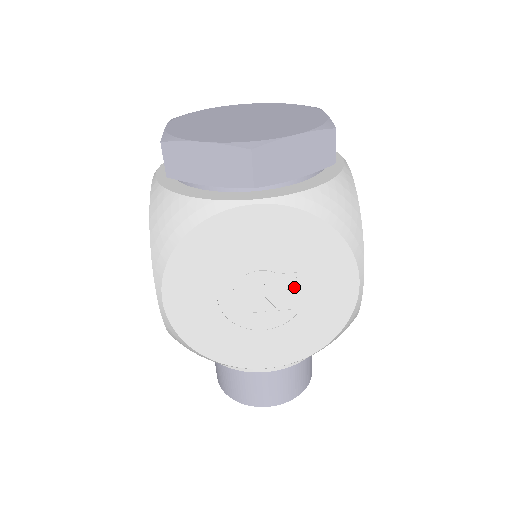
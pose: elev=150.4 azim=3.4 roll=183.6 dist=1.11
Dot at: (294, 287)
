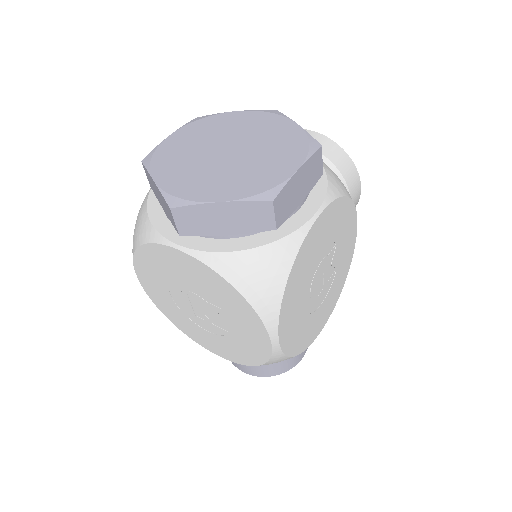
Dot at: (221, 316)
